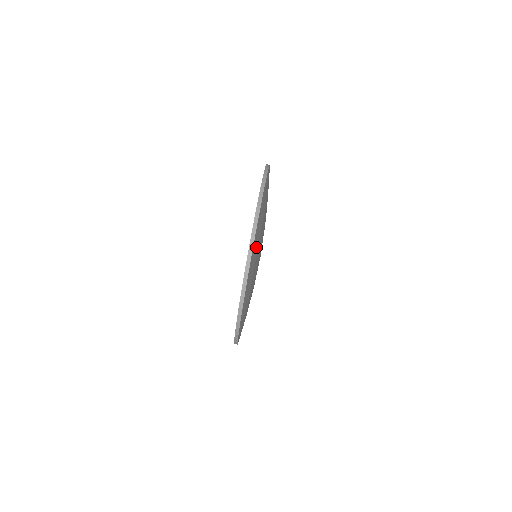
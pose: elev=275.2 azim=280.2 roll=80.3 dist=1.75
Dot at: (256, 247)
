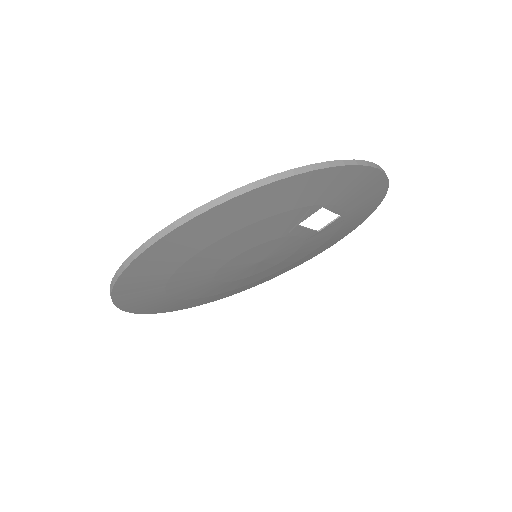
Dot at: (166, 264)
